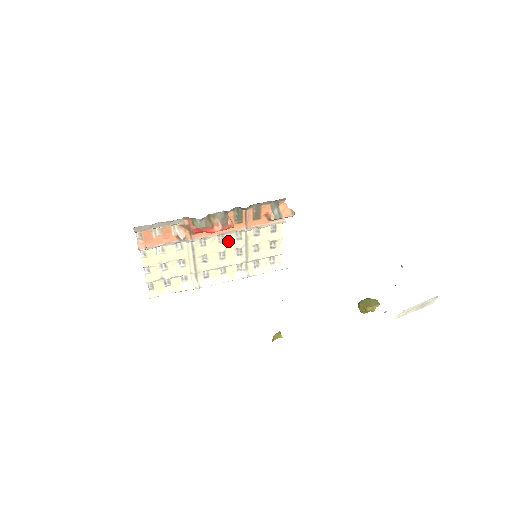
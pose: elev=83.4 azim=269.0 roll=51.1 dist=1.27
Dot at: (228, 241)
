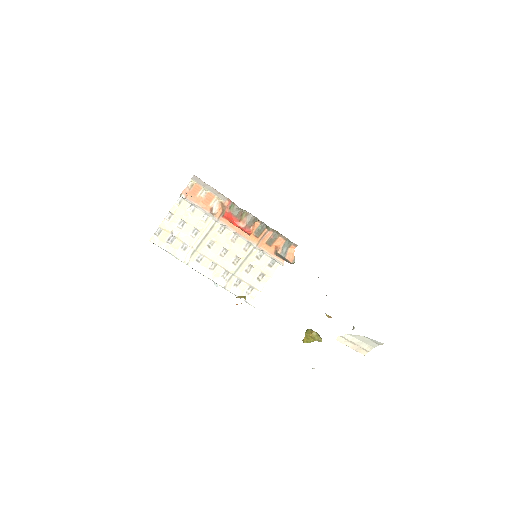
Dot at: (237, 244)
